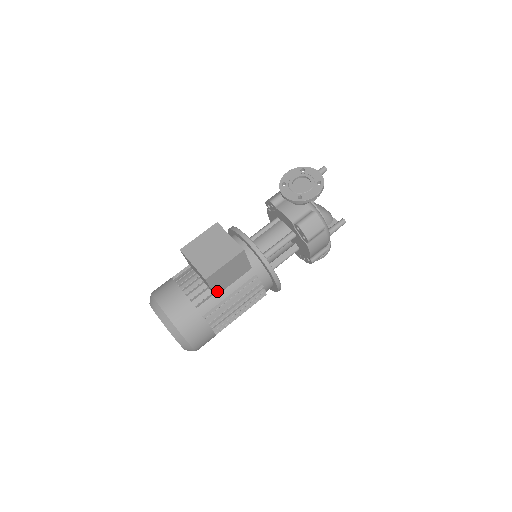
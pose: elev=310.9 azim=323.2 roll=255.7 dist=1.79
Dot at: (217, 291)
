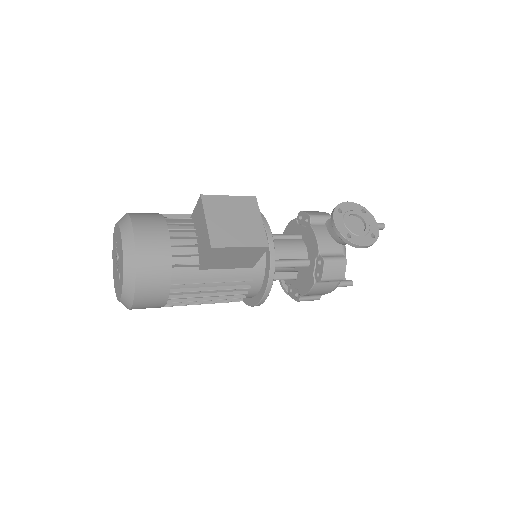
Dot at: (206, 266)
